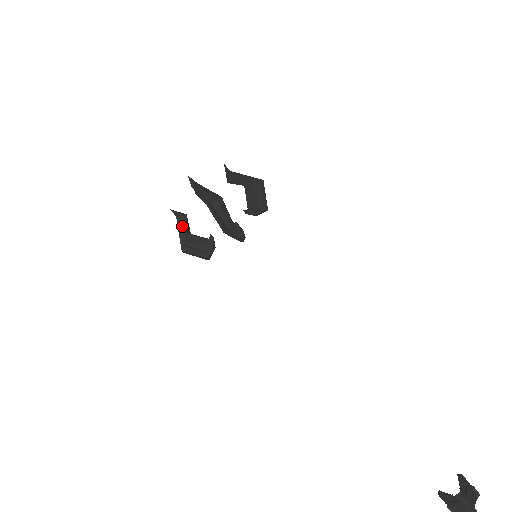
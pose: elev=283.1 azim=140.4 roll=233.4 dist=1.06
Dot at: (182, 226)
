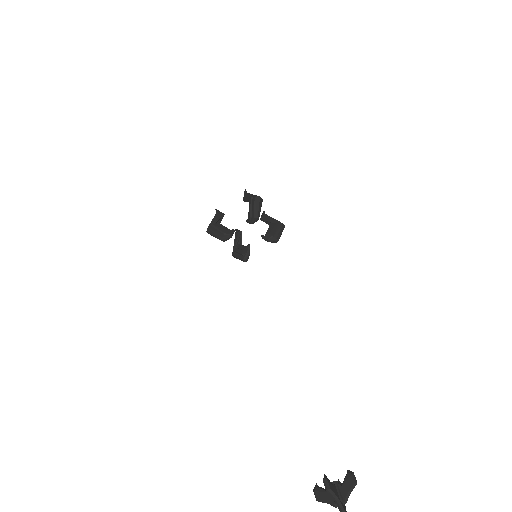
Dot at: (218, 216)
